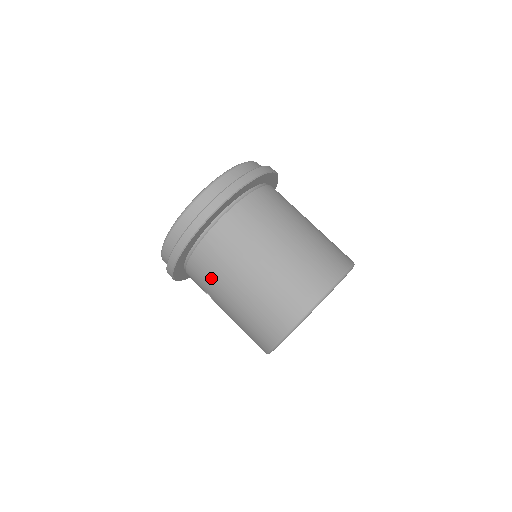
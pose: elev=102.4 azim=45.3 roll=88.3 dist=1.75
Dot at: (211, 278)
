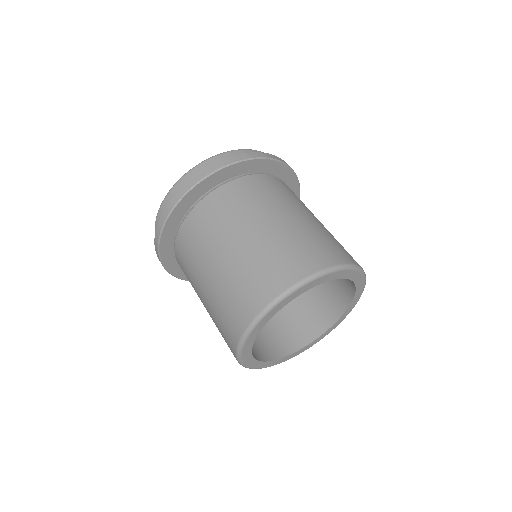
Dot at: (188, 271)
